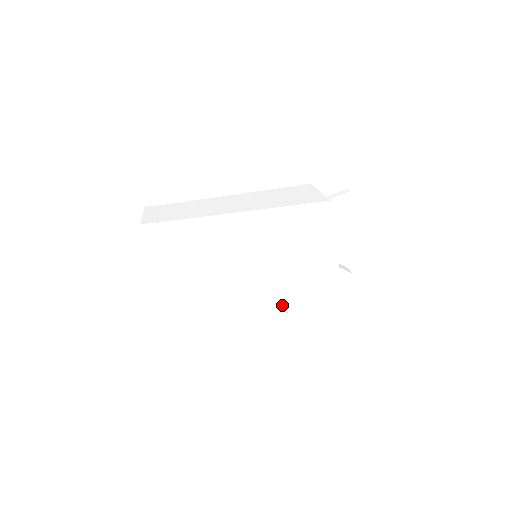
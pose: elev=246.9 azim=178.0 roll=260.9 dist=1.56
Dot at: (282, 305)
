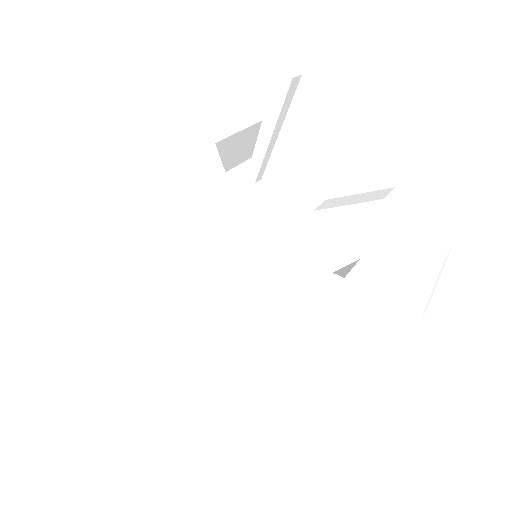
Dot at: (280, 320)
